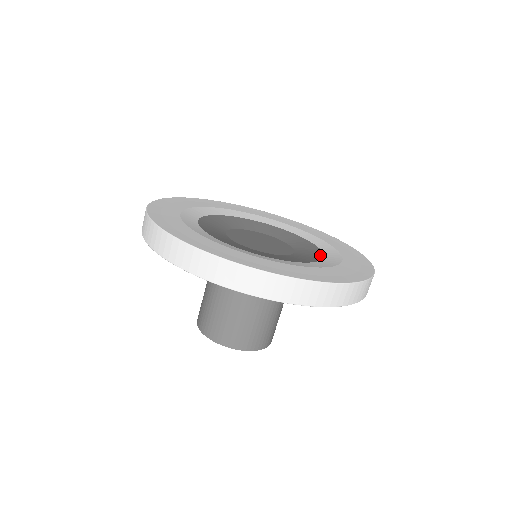
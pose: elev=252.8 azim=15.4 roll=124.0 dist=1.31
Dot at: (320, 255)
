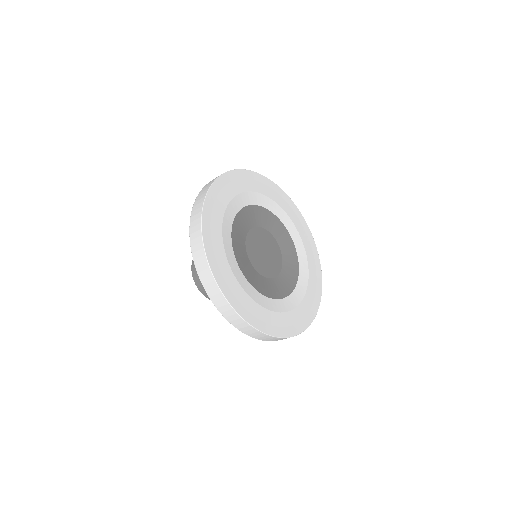
Dot at: (296, 256)
